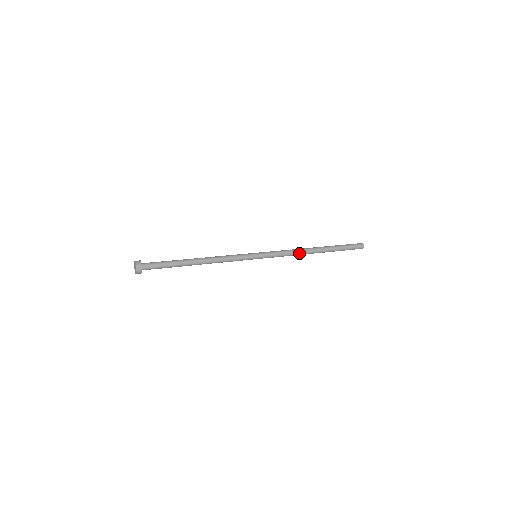
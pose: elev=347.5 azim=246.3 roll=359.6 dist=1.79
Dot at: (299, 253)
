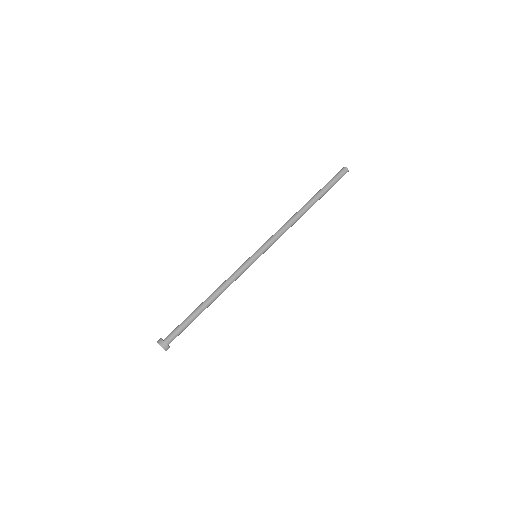
Dot at: occluded
